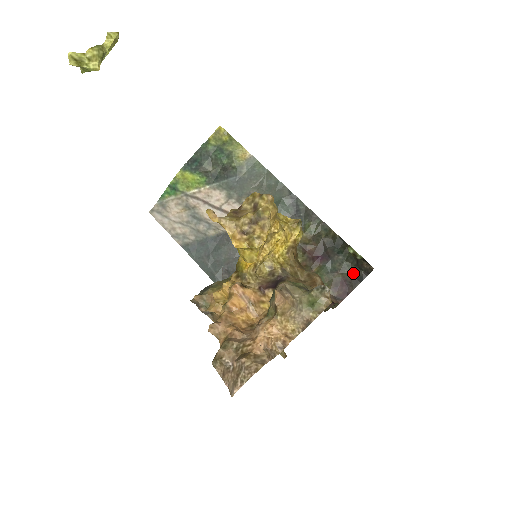
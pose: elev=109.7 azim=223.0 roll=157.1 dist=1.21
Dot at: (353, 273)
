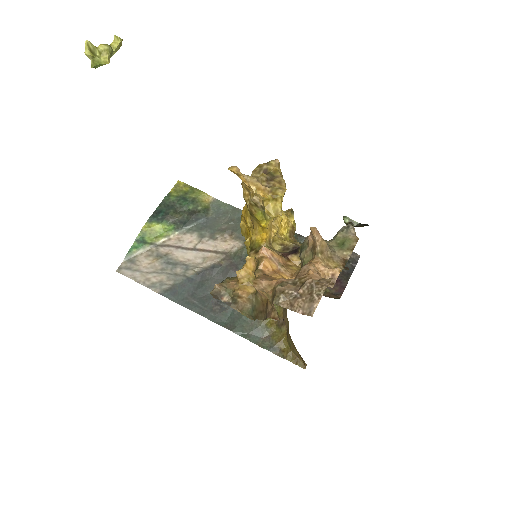
Dot at: occluded
